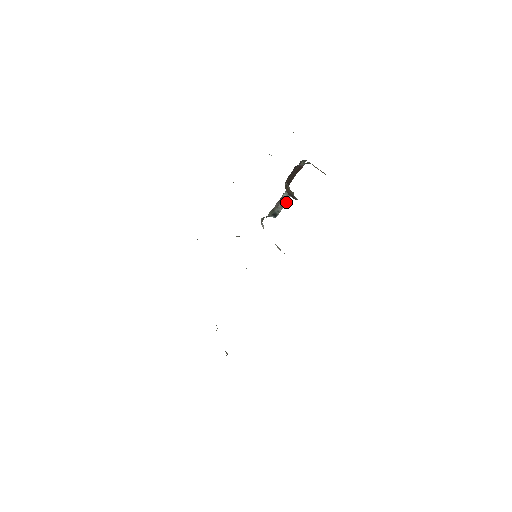
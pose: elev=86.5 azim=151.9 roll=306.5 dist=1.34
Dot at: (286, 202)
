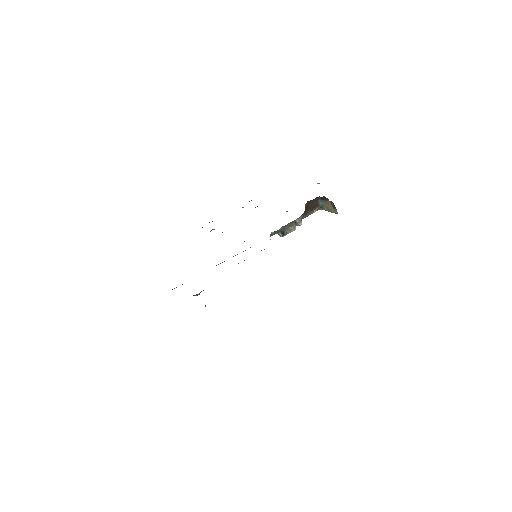
Dot at: (295, 229)
